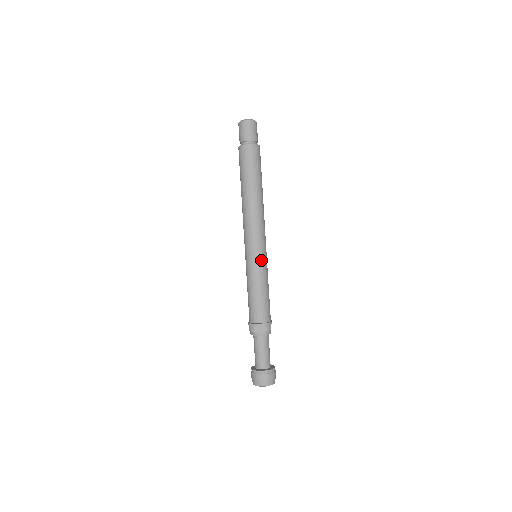
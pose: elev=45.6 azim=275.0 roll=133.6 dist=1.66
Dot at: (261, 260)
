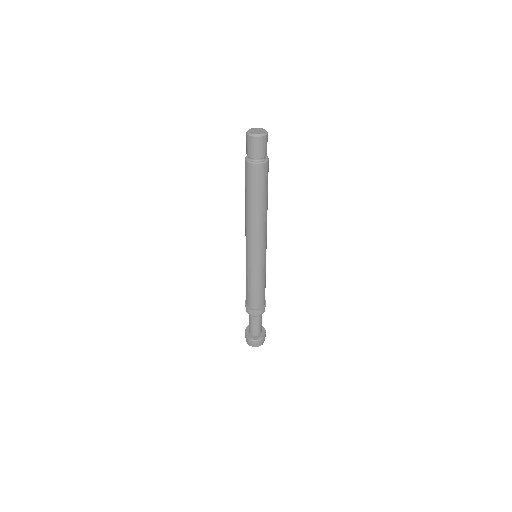
Dot at: (261, 265)
